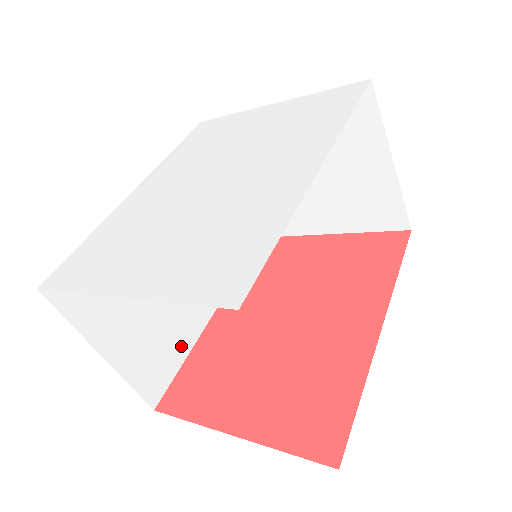
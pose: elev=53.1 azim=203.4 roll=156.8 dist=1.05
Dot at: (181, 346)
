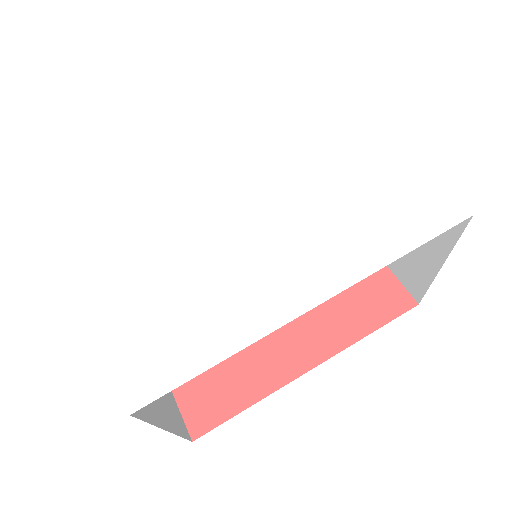
Dot at: occluded
